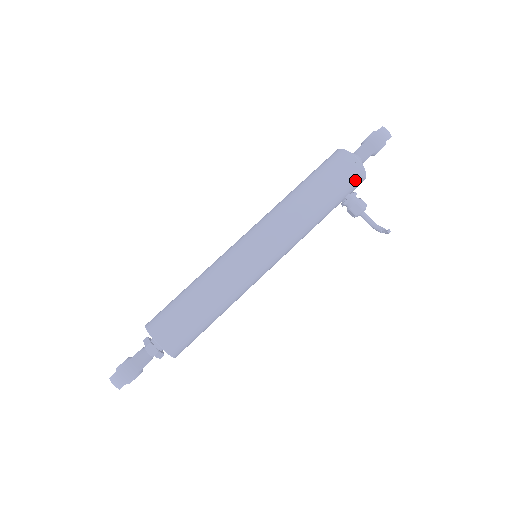
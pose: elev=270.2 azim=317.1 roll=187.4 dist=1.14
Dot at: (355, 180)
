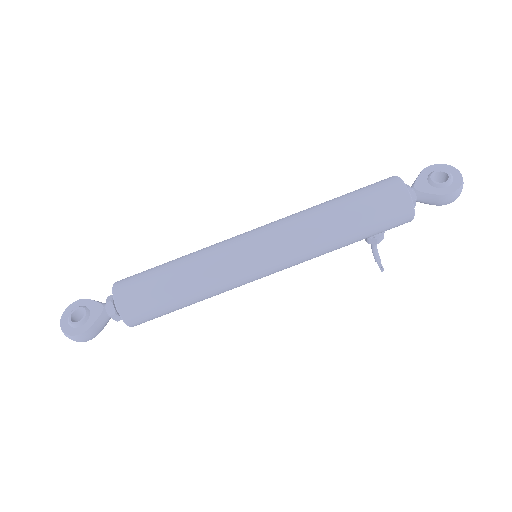
Dot at: occluded
